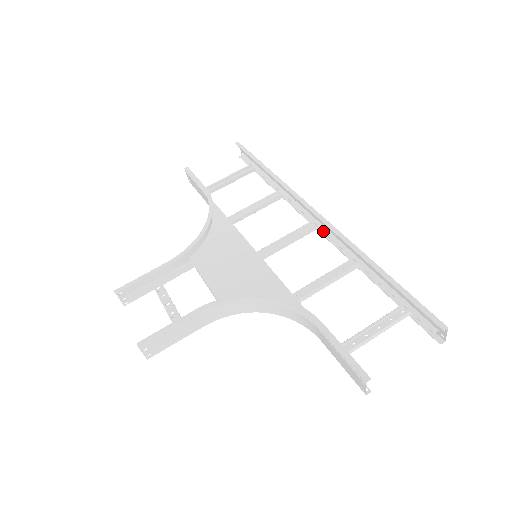
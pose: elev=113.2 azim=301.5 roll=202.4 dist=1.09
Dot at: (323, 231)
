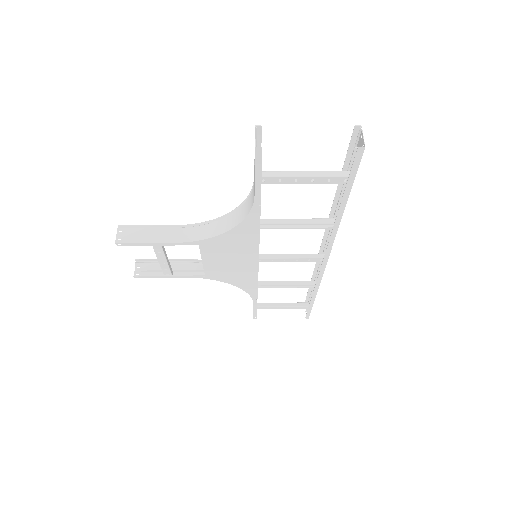
Dot at: (325, 247)
